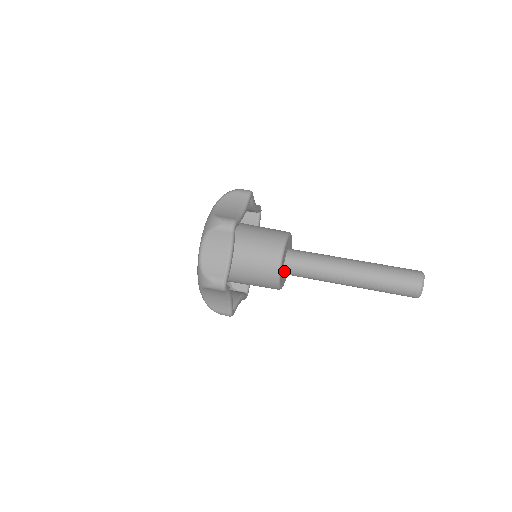
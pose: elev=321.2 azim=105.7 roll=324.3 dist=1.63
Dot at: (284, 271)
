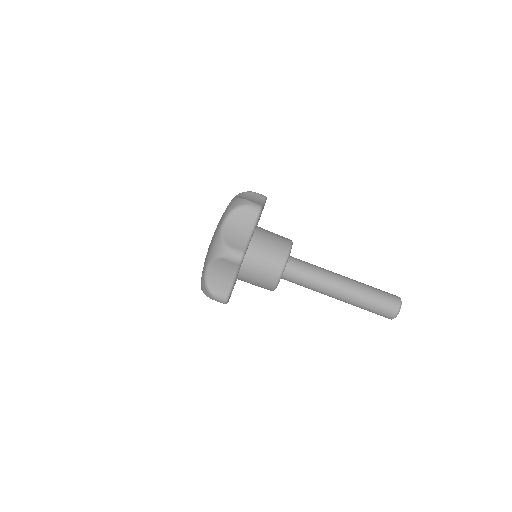
Dot at: occluded
